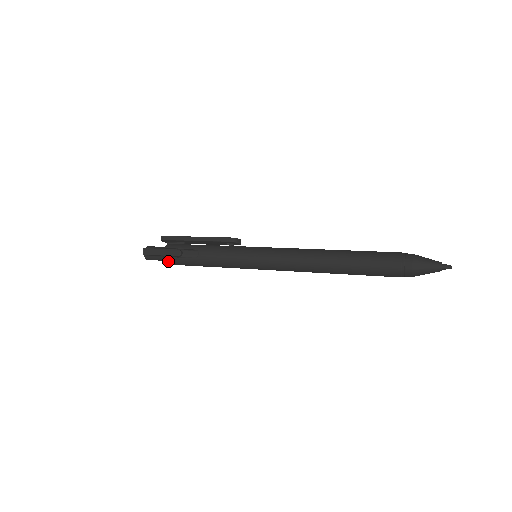
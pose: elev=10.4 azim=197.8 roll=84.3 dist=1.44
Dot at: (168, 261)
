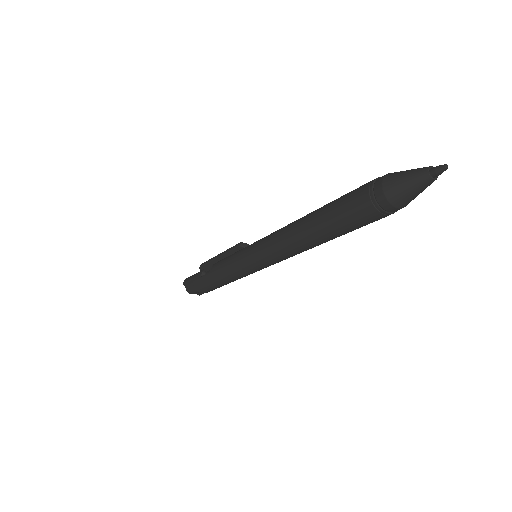
Dot at: (195, 285)
